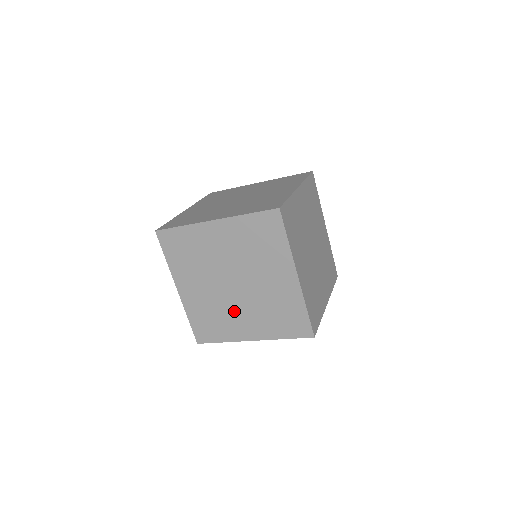
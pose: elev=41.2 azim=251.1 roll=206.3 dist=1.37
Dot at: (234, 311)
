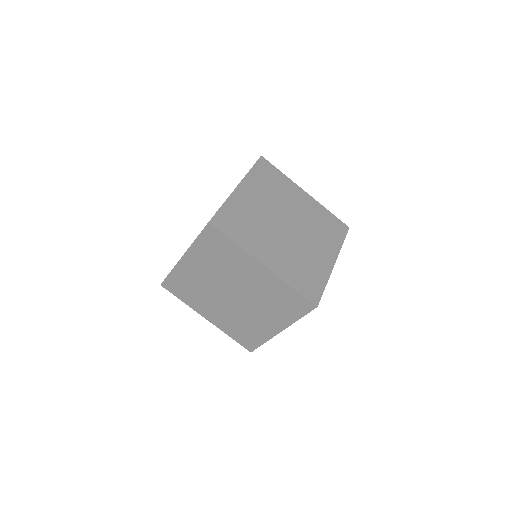
Dot at: (250, 316)
